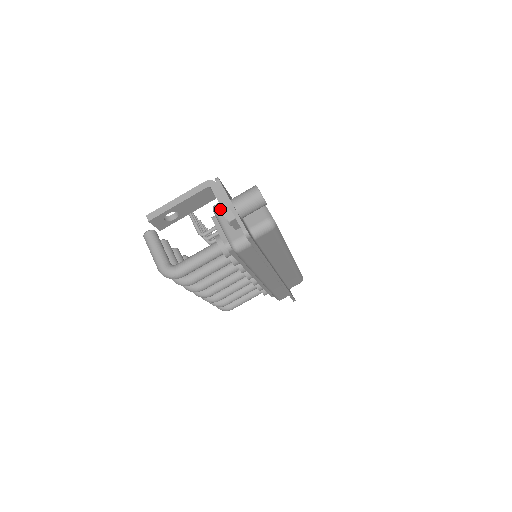
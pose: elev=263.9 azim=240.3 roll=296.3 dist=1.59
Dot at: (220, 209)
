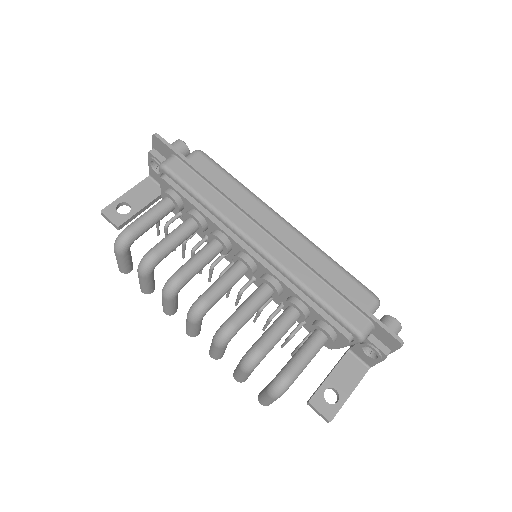
Dot at: (148, 163)
